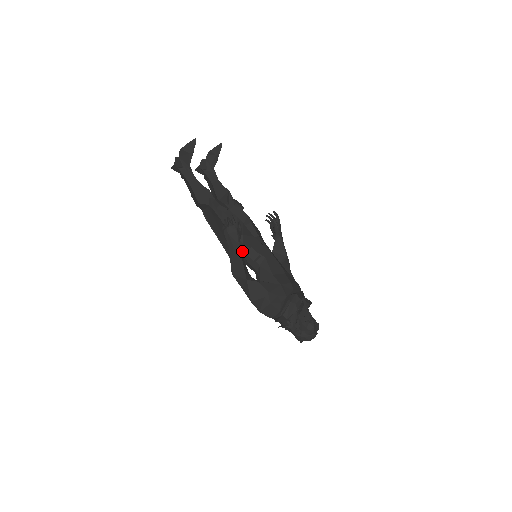
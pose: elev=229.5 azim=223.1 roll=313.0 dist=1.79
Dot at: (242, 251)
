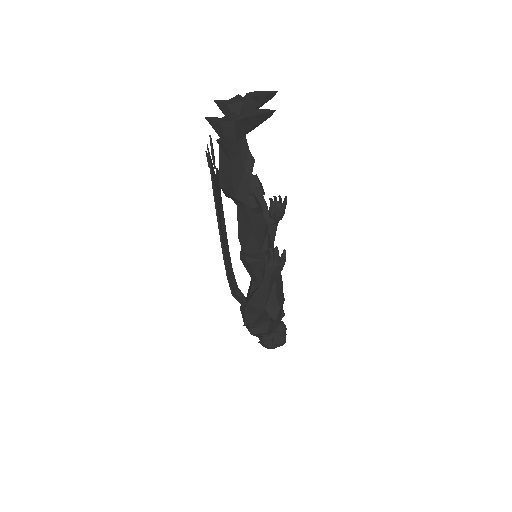
Dot at: (256, 264)
